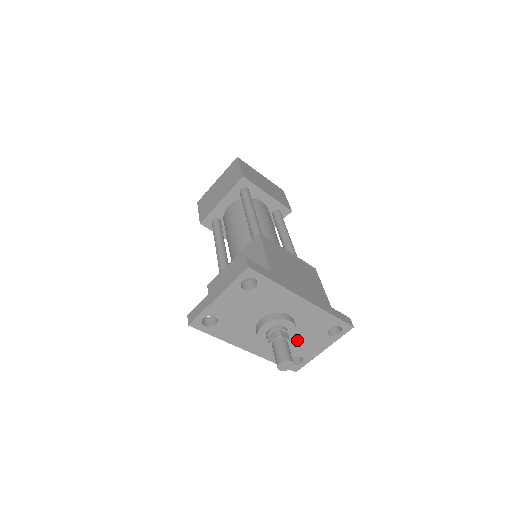
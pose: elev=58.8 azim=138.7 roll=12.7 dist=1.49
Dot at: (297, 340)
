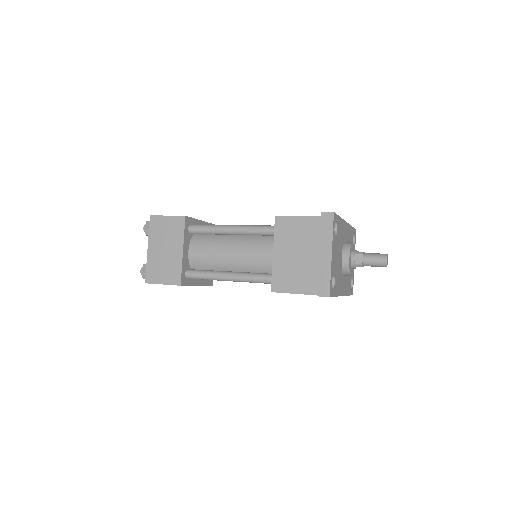
Dot at: occluded
